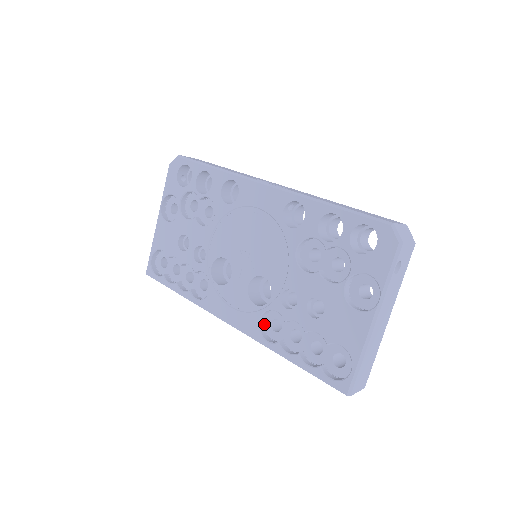
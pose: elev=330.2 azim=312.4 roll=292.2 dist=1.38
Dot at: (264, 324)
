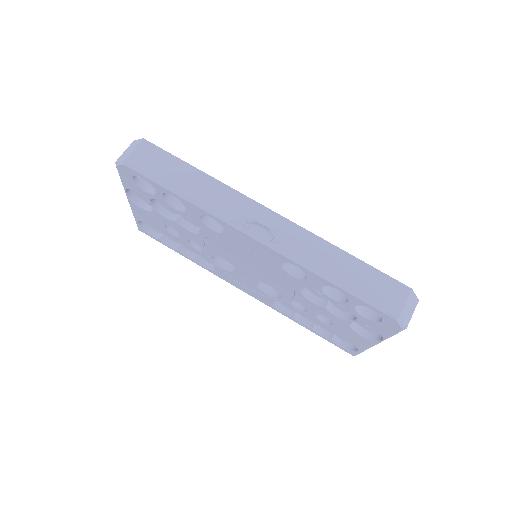
Dot at: occluded
